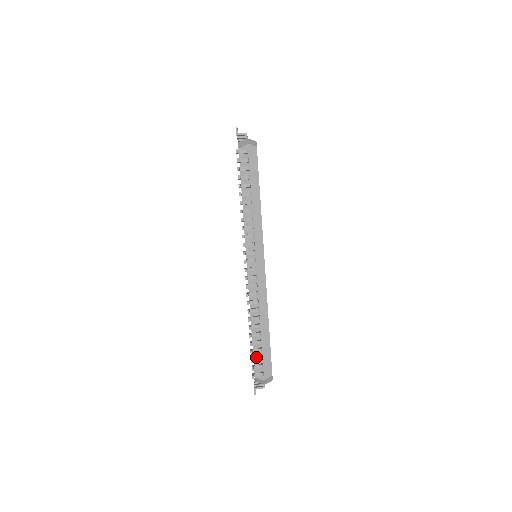
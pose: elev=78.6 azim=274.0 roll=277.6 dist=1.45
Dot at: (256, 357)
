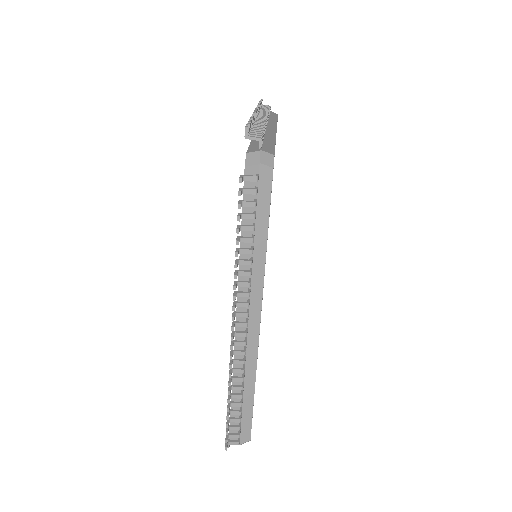
Dot at: (254, 132)
